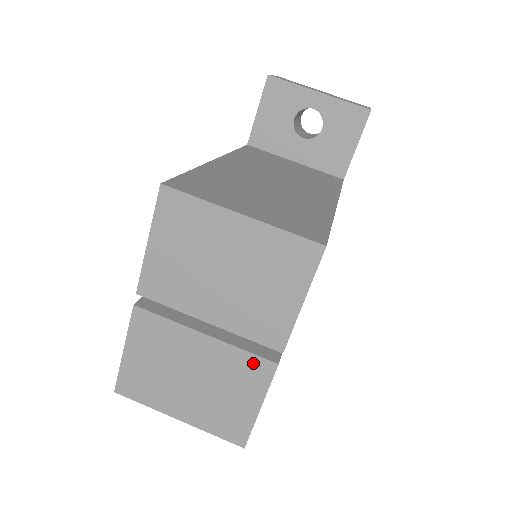
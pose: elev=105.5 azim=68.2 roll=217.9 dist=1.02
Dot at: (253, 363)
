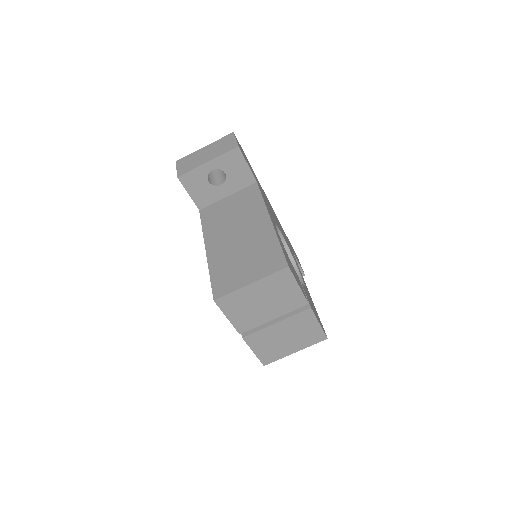
Dot at: (302, 315)
